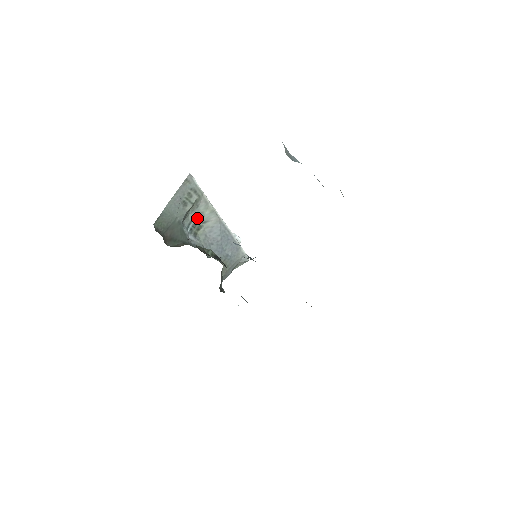
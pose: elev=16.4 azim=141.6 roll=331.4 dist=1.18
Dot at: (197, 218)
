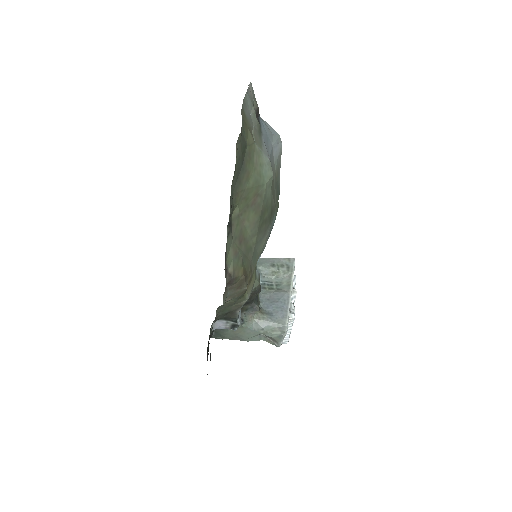
Dot at: (276, 284)
